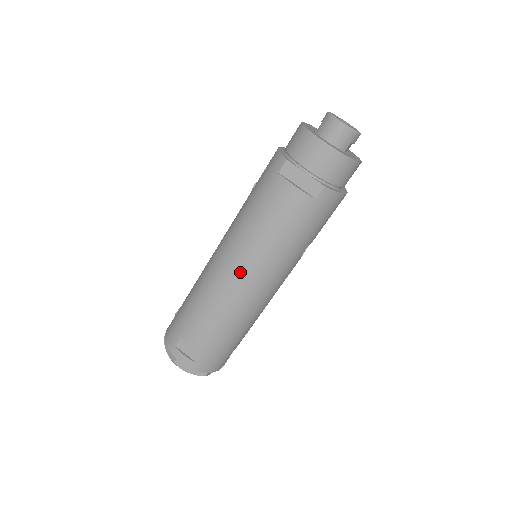
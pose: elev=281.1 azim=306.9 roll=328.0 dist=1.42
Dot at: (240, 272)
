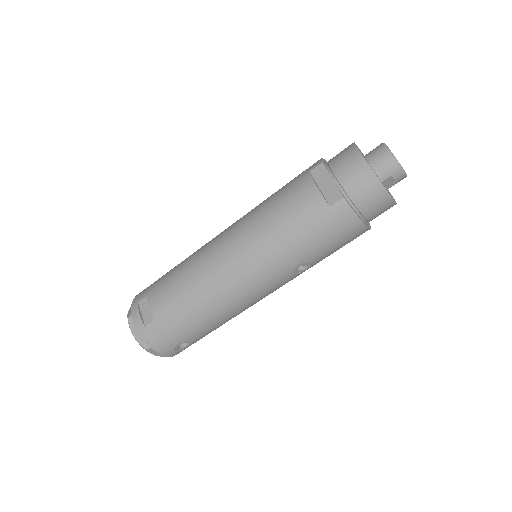
Dot at: (229, 250)
